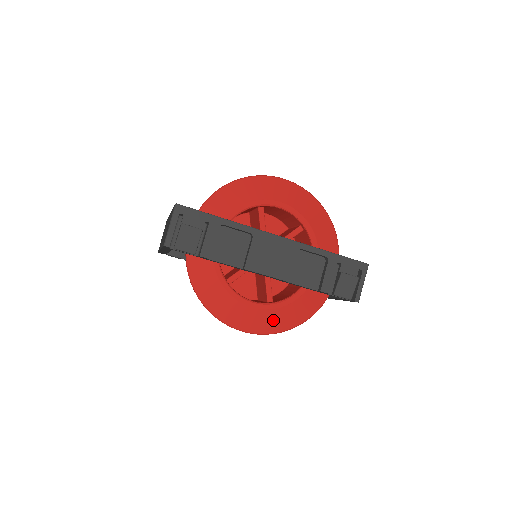
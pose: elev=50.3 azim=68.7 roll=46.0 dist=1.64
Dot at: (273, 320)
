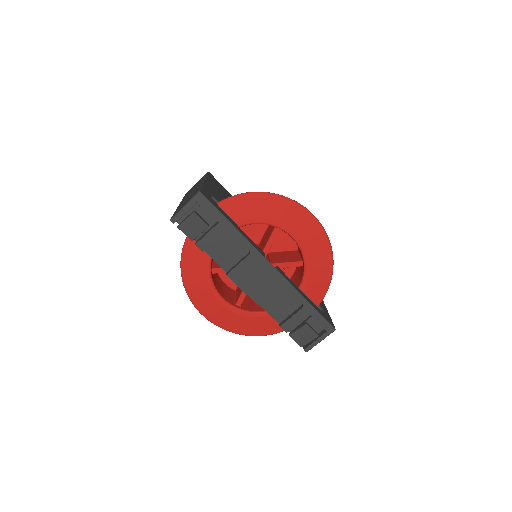
Dot at: (231, 321)
